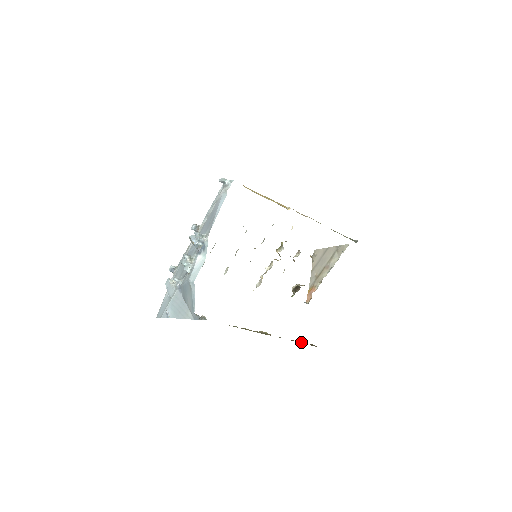
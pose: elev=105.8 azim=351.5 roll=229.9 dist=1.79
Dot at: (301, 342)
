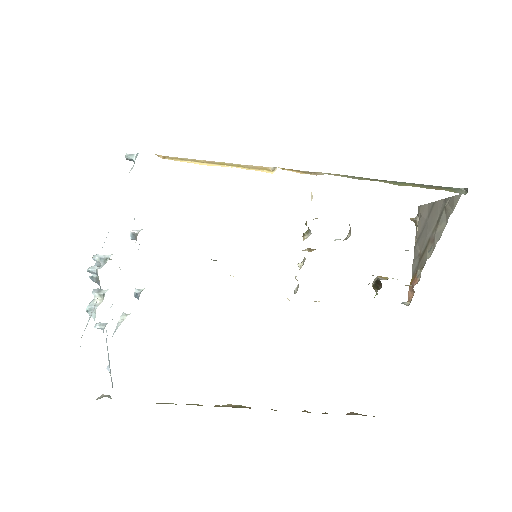
Dot at: (325, 412)
